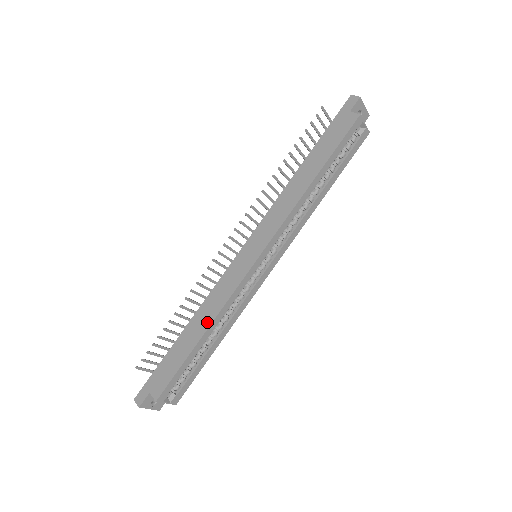
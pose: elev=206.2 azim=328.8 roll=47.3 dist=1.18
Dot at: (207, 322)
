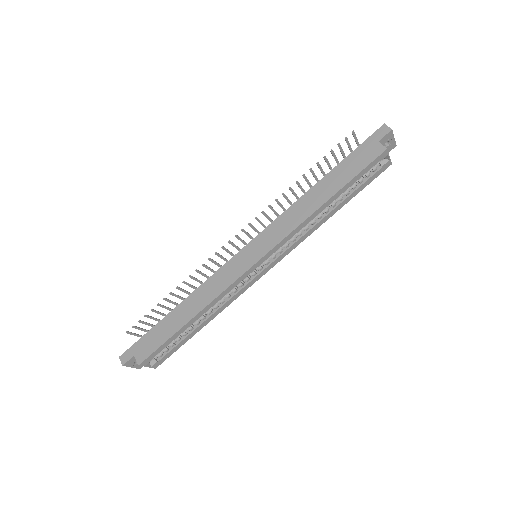
Dot at: (198, 307)
